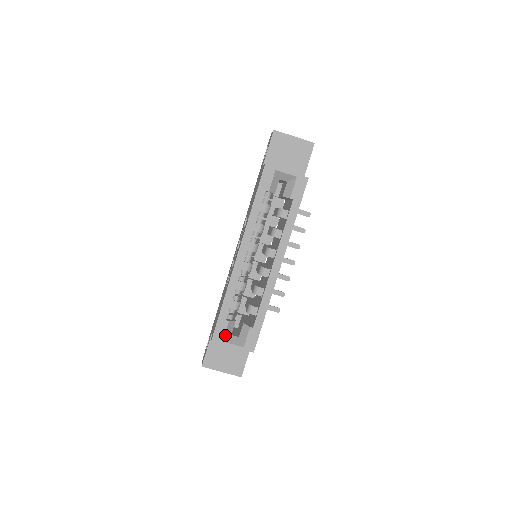
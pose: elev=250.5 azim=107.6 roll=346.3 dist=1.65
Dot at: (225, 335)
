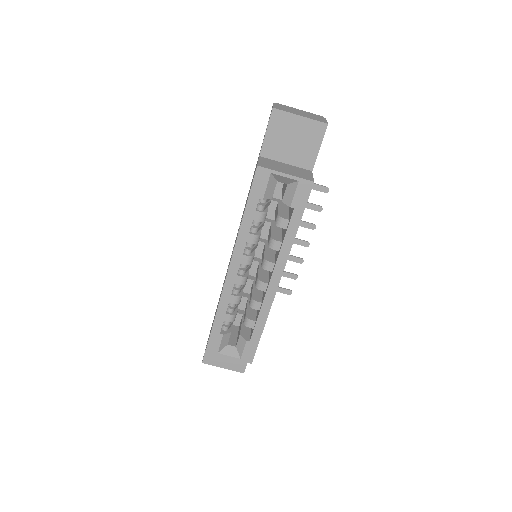
Dot at: (220, 347)
